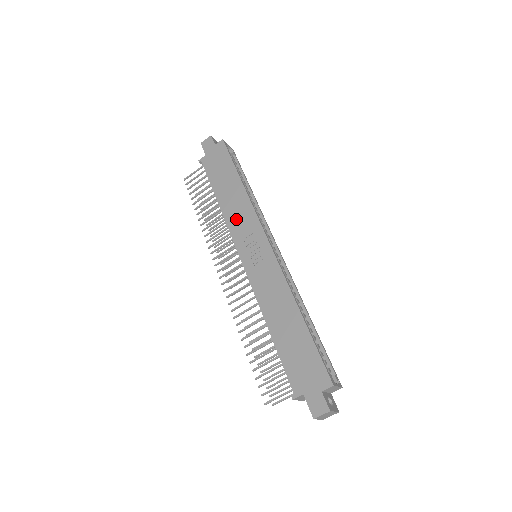
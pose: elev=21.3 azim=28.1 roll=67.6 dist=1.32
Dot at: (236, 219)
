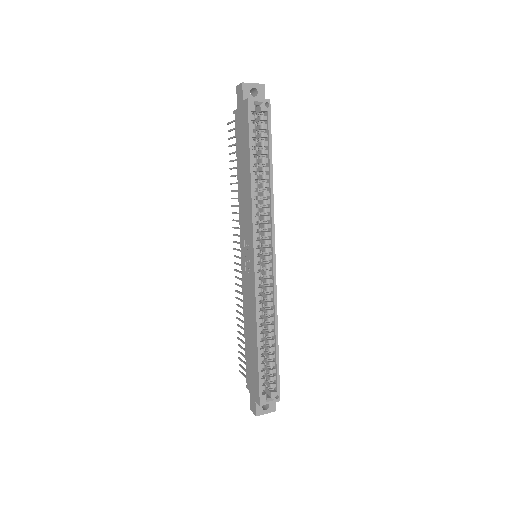
Dot at: (243, 214)
